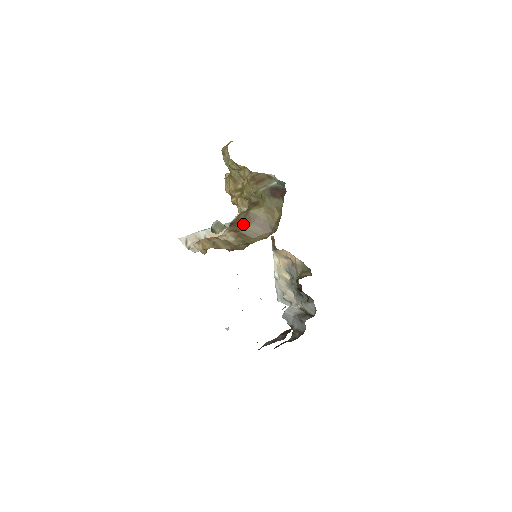
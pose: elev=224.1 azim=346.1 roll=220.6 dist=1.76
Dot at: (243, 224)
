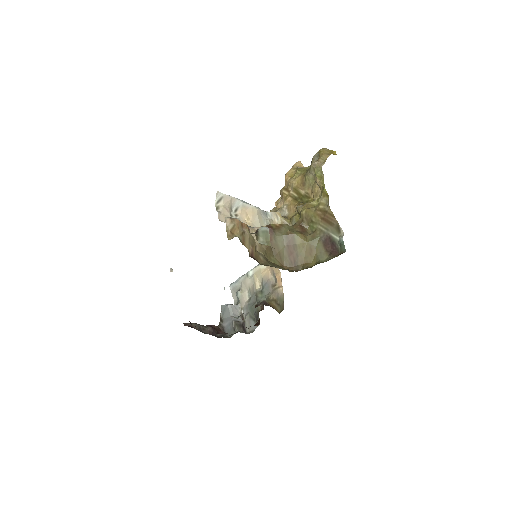
Dot at: (279, 238)
